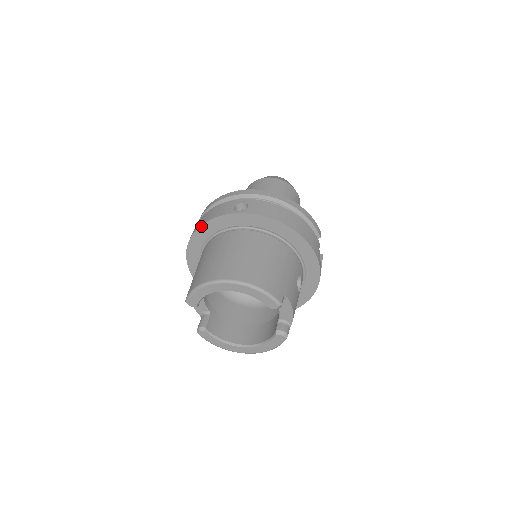
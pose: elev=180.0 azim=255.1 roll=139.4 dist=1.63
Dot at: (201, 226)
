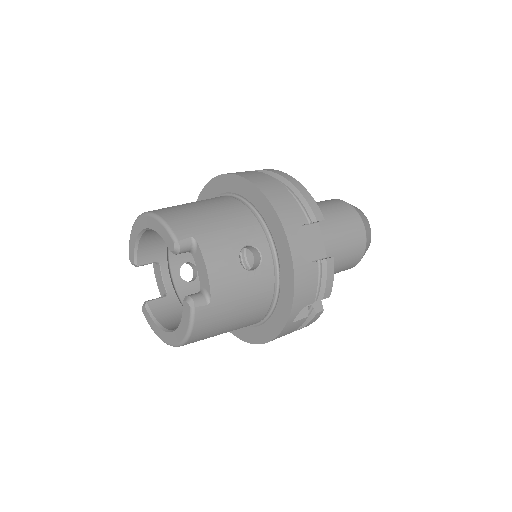
Dot at: occluded
